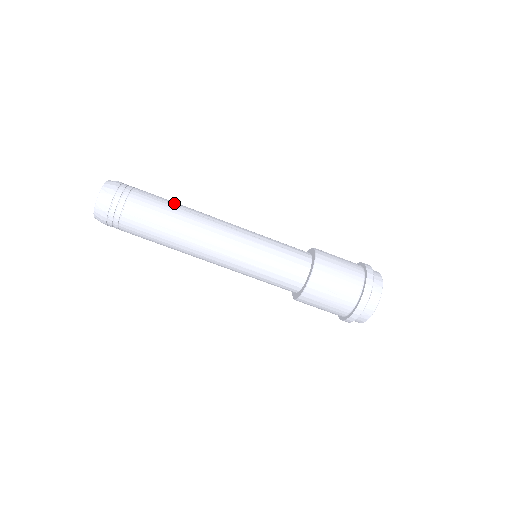
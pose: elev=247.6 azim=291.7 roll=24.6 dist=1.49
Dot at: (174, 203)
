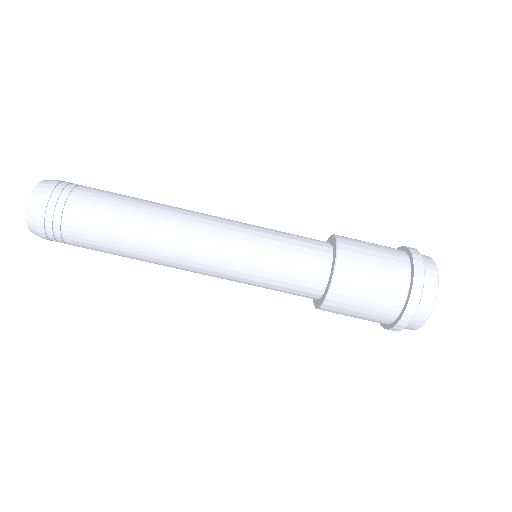
Dot at: occluded
